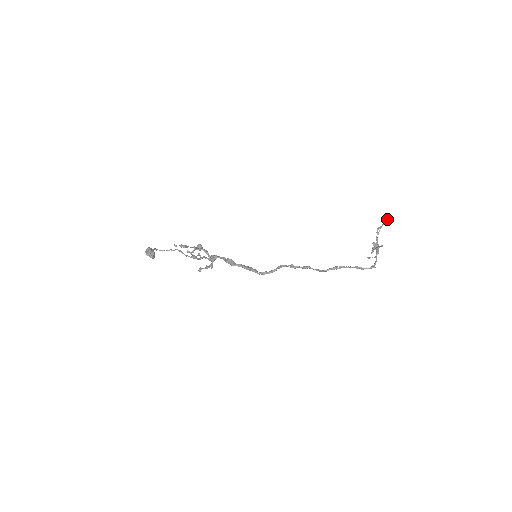
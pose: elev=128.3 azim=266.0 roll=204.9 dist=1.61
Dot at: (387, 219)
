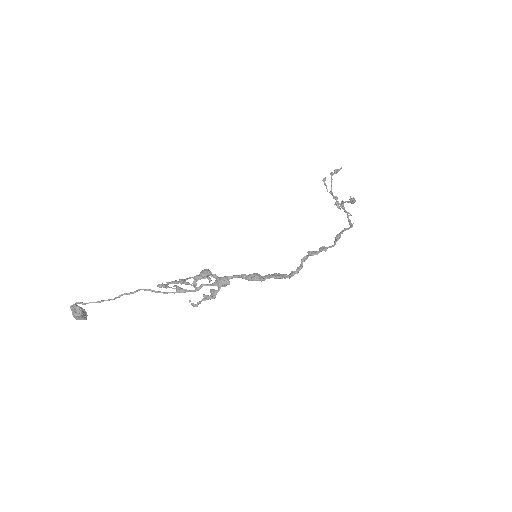
Dot at: (340, 168)
